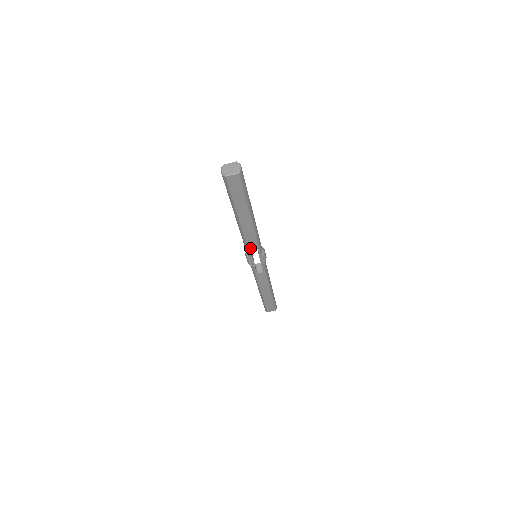
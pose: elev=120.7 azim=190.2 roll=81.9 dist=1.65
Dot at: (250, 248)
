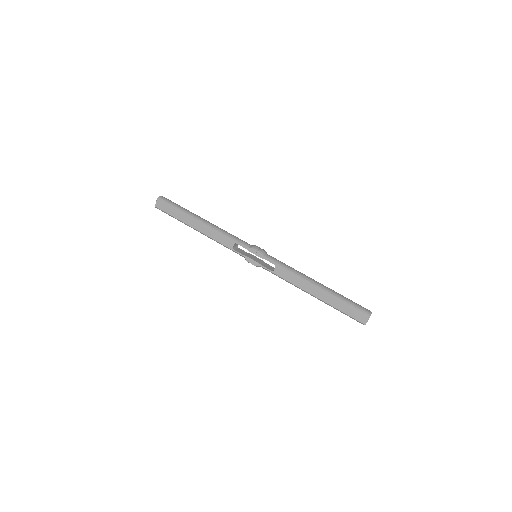
Dot at: (232, 248)
